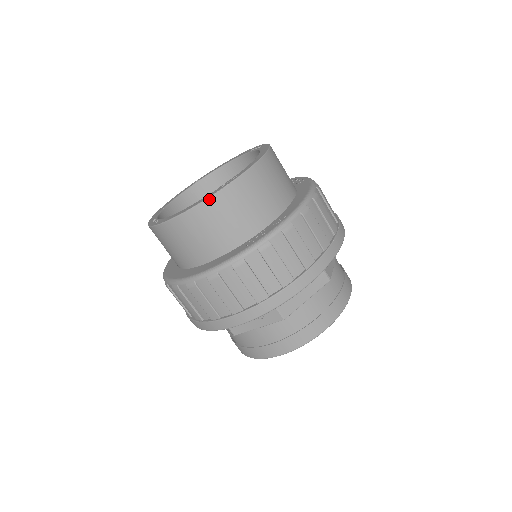
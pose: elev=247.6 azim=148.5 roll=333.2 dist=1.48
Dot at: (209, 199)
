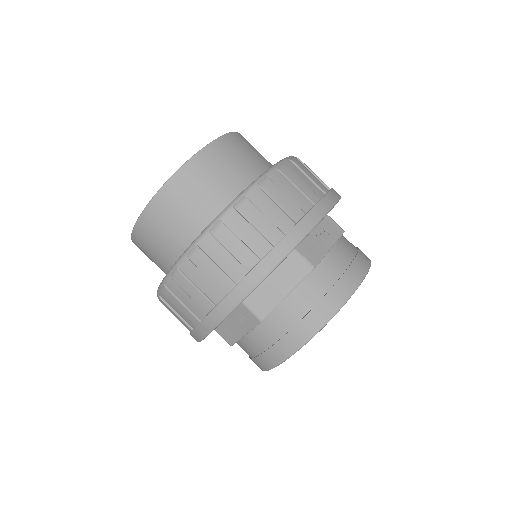
Dot at: (235, 132)
